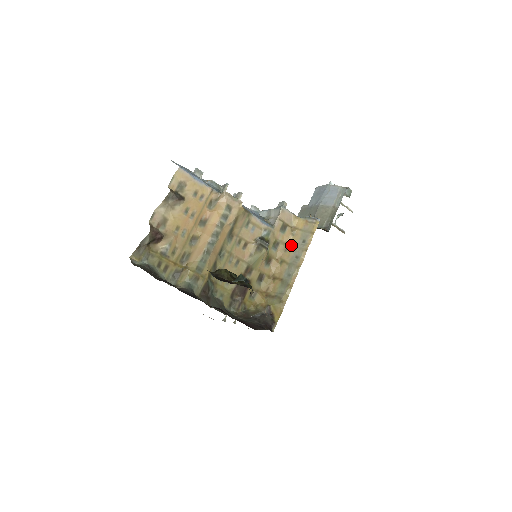
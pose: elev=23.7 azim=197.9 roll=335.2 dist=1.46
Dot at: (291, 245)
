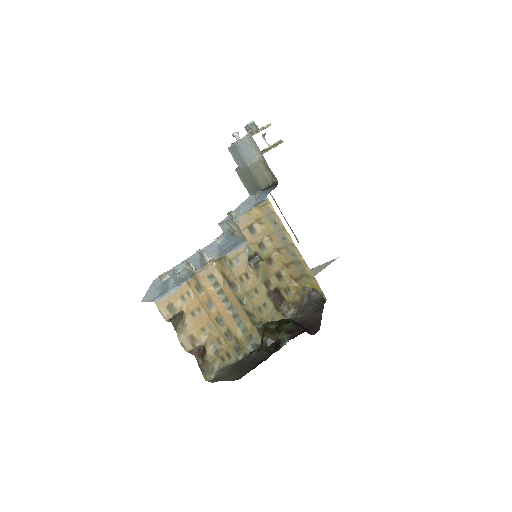
Dot at: (270, 234)
